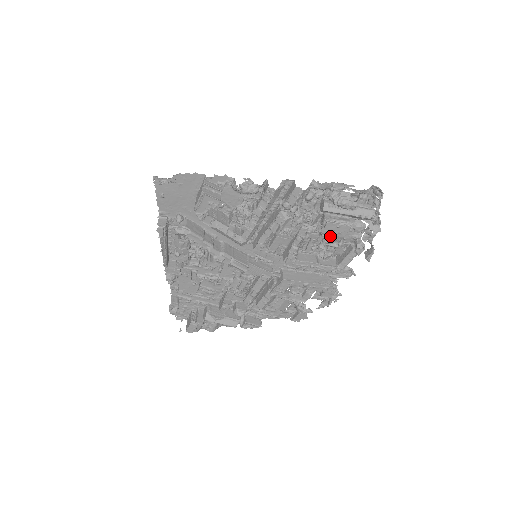
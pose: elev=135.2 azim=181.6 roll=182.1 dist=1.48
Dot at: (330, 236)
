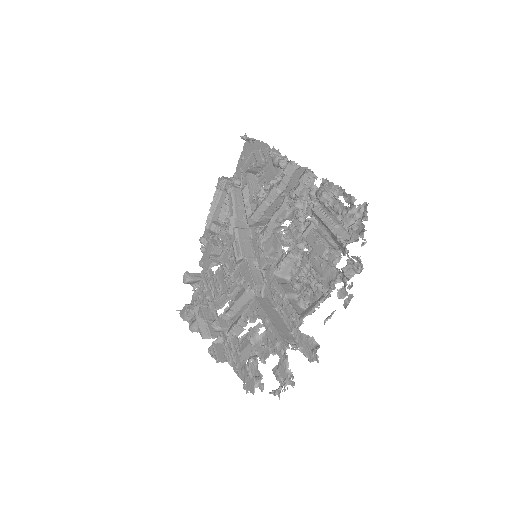
Dot at: (313, 267)
